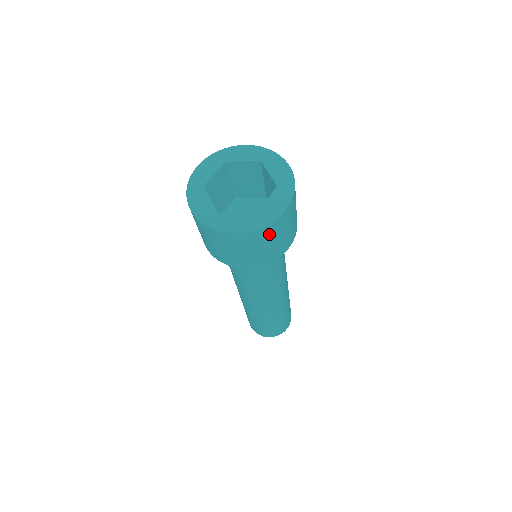
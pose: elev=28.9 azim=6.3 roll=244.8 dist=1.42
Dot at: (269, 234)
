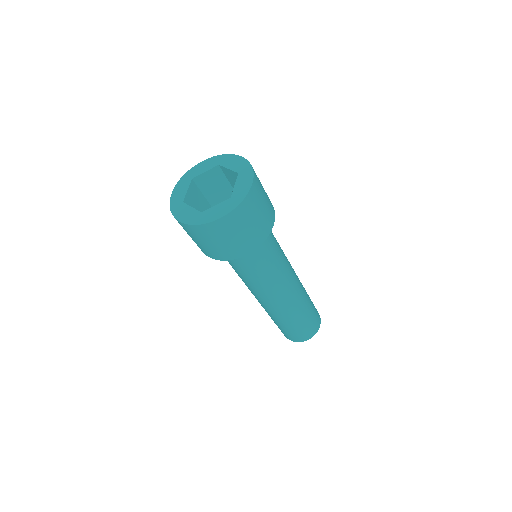
Dot at: (208, 233)
